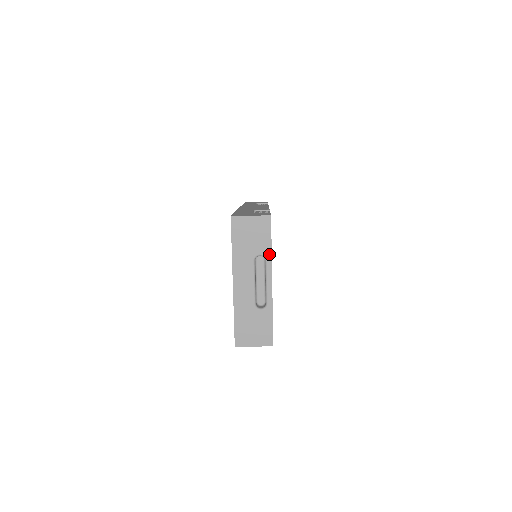
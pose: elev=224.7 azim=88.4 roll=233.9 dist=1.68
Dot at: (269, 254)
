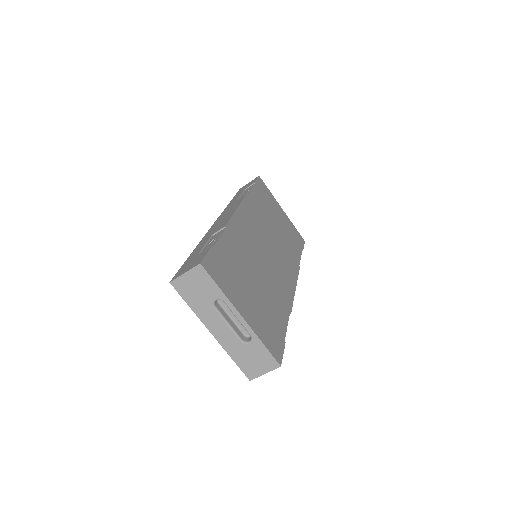
Dot at: (222, 296)
